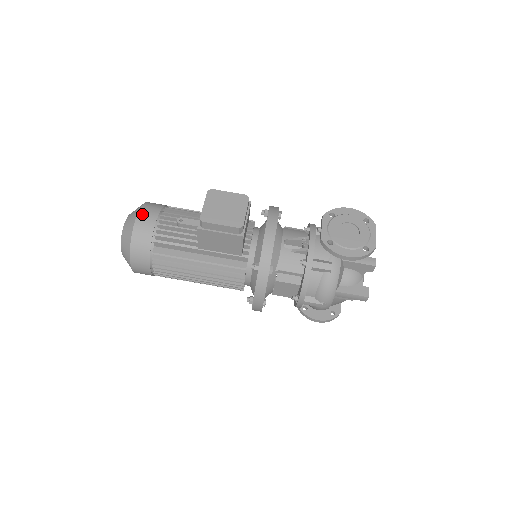
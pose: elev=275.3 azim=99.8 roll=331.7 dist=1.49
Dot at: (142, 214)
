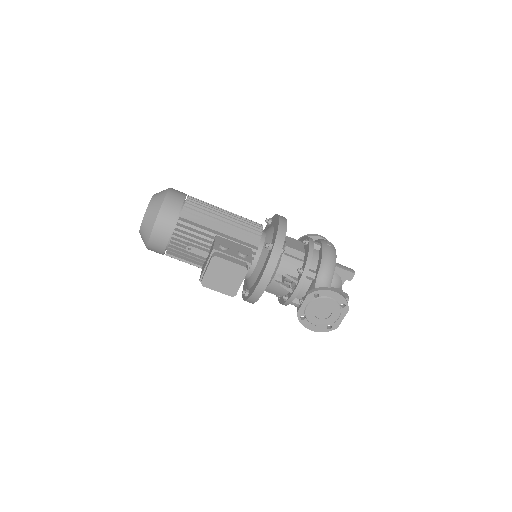
Dot at: (156, 232)
